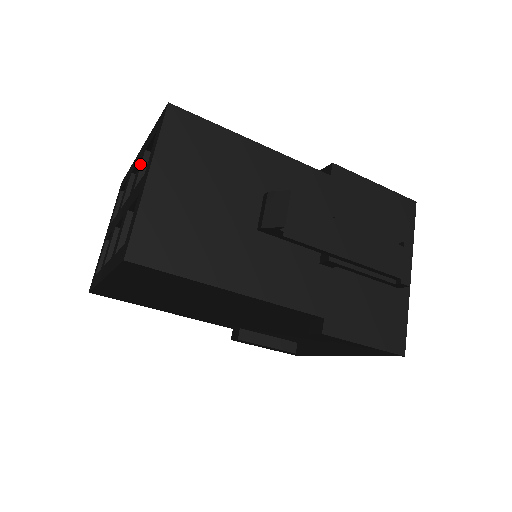
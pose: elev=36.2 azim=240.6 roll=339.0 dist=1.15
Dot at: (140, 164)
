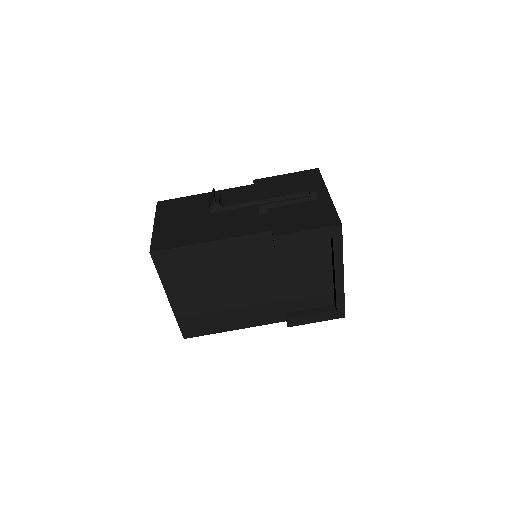
Dot at: occluded
